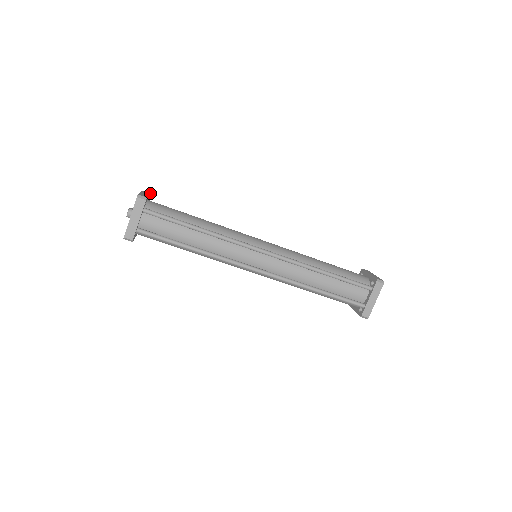
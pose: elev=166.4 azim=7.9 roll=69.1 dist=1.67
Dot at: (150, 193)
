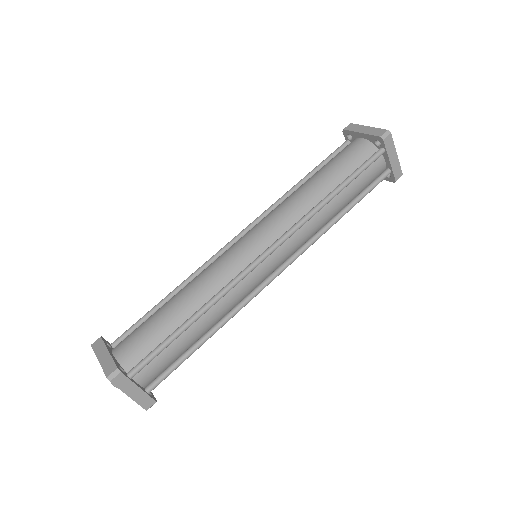
Dot at: (100, 338)
